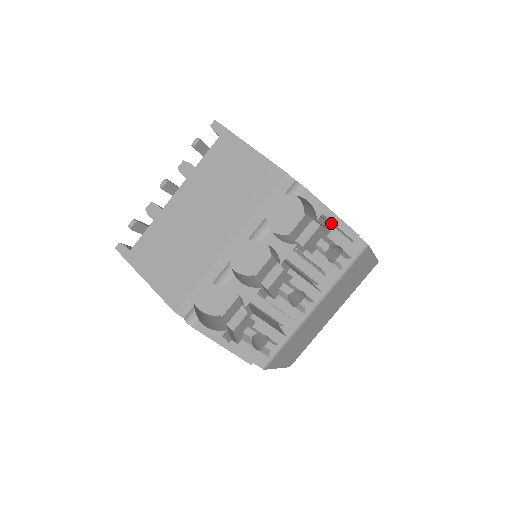
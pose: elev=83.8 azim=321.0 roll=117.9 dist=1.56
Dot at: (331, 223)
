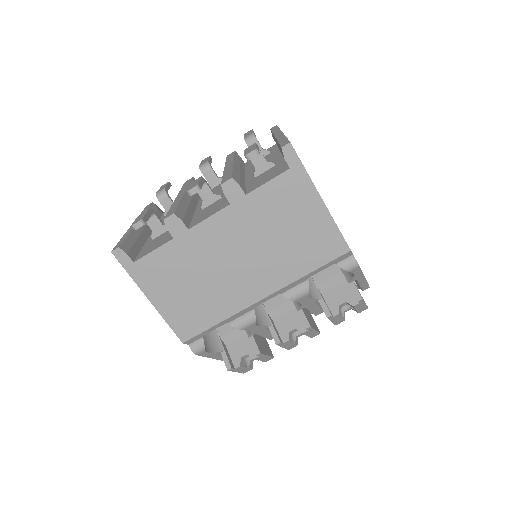
Dot at: (356, 282)
